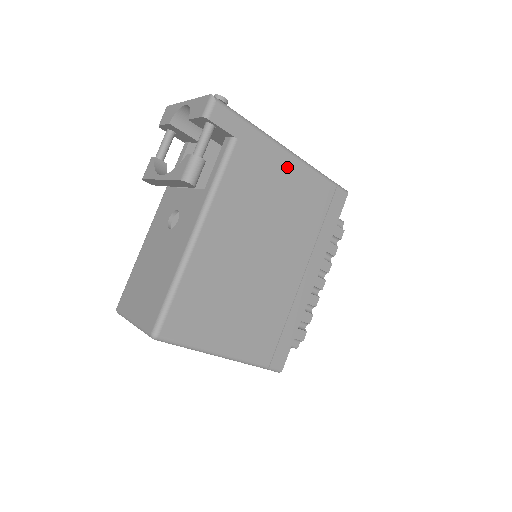
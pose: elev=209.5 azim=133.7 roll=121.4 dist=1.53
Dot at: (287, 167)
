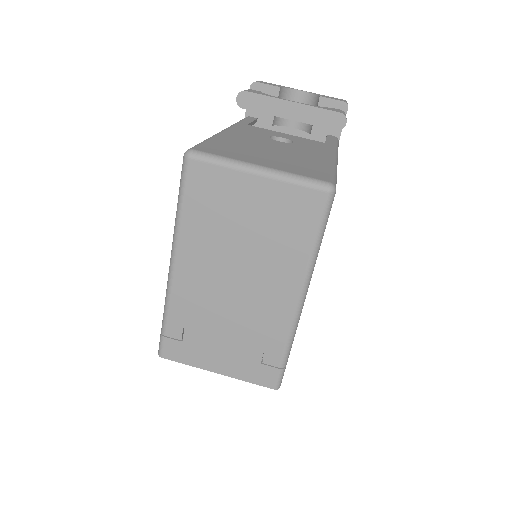
Dot at: occluded
